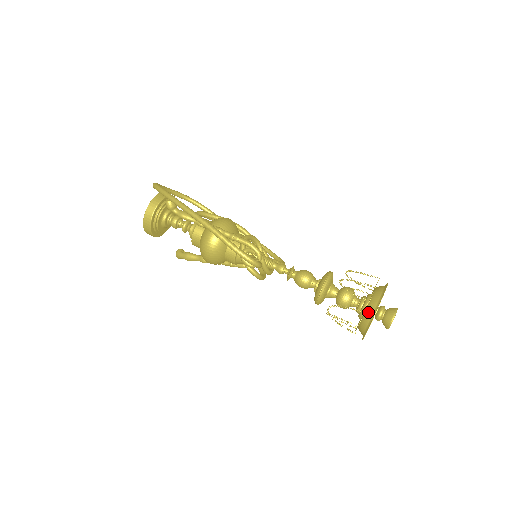
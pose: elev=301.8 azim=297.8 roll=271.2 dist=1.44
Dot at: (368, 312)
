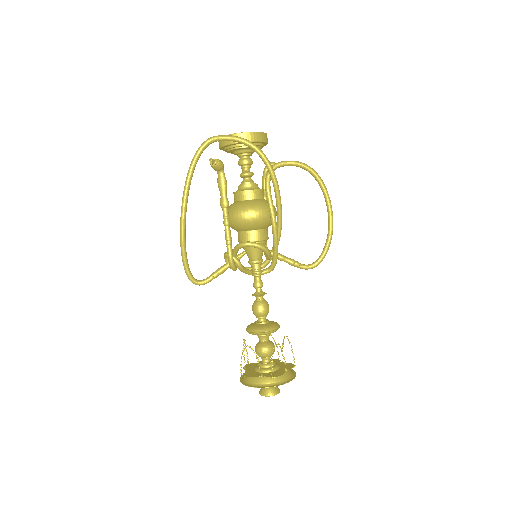
Dot at: occluded
